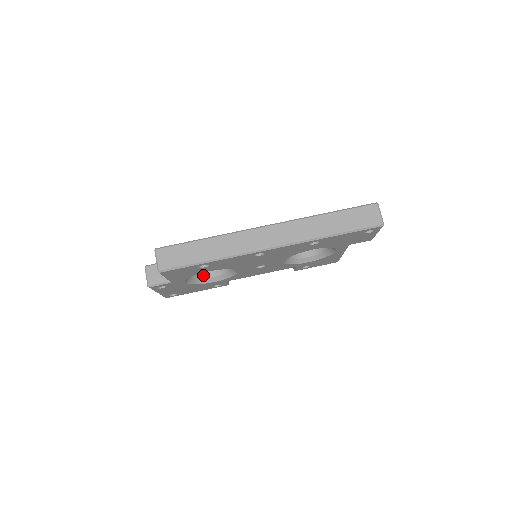
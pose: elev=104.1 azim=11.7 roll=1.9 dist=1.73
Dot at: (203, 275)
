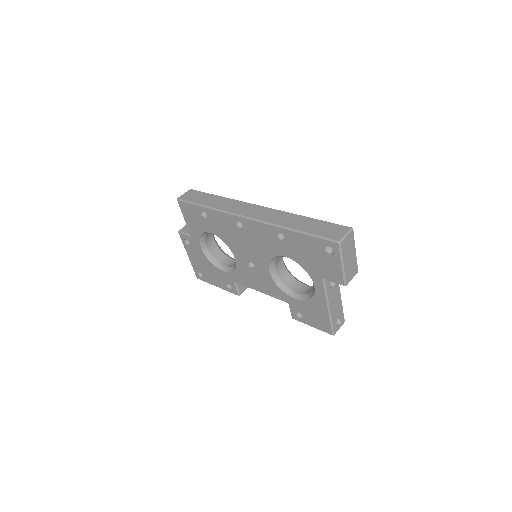
Dot at: (221, 260)
